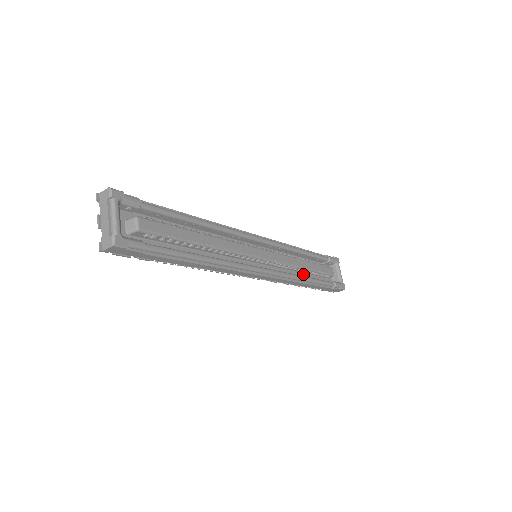
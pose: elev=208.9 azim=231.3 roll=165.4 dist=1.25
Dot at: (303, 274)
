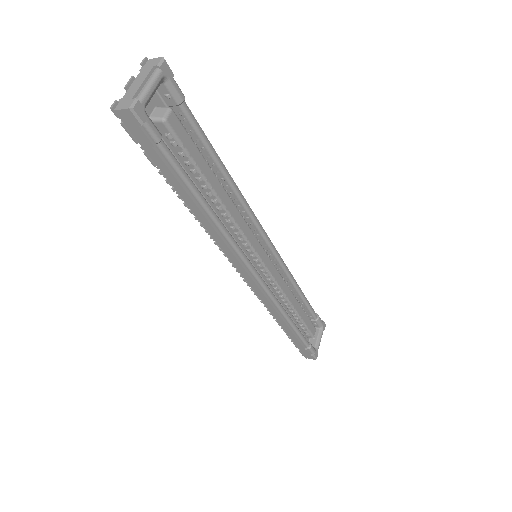
Dot at: occluded
